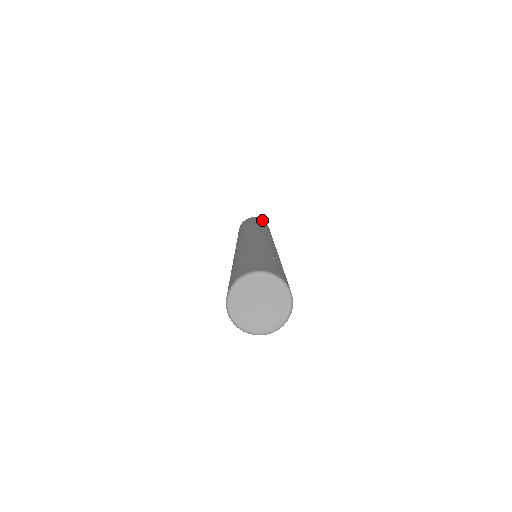
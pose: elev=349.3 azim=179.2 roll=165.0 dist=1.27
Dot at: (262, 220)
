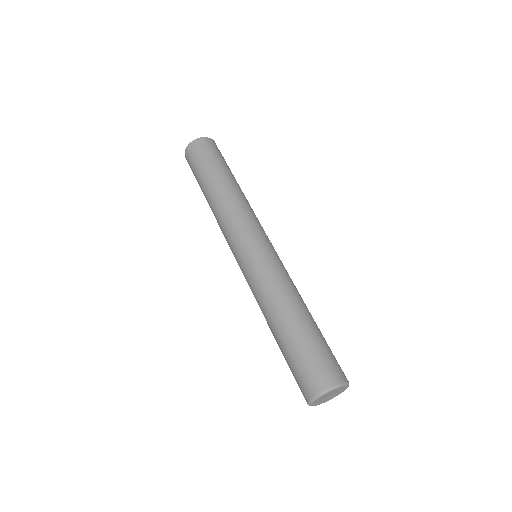
Dot at: (206, 145)
